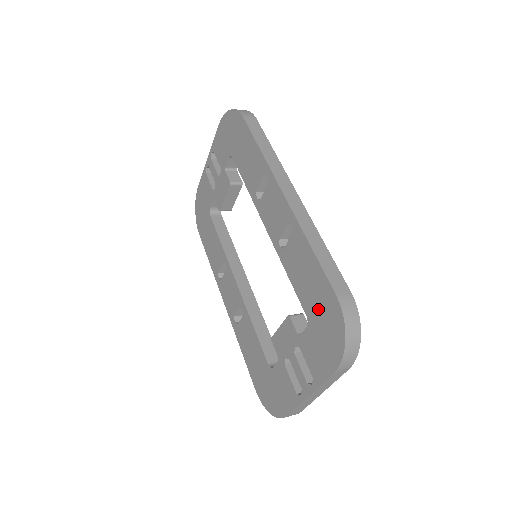
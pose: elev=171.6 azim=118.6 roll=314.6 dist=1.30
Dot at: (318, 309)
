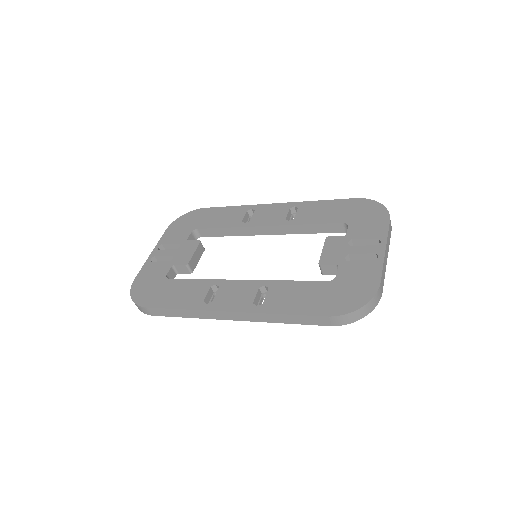
Dot at: (350, 212)
